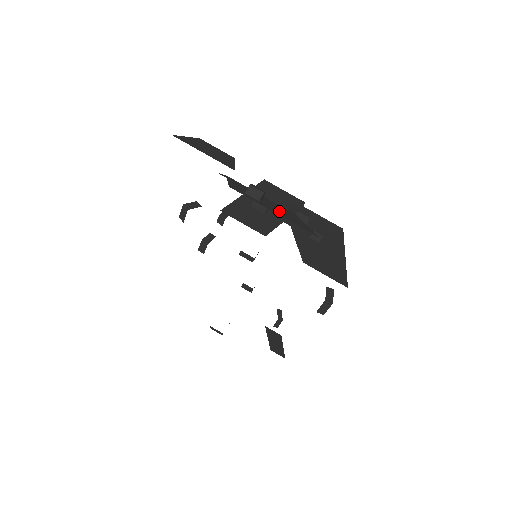
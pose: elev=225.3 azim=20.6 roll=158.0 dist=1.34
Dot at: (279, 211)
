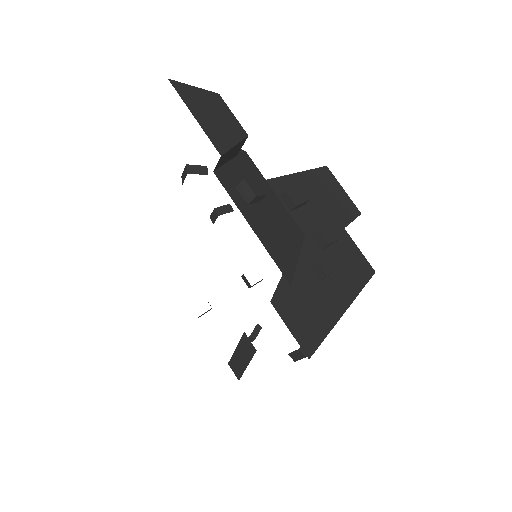
Dot at: (269, 226)
